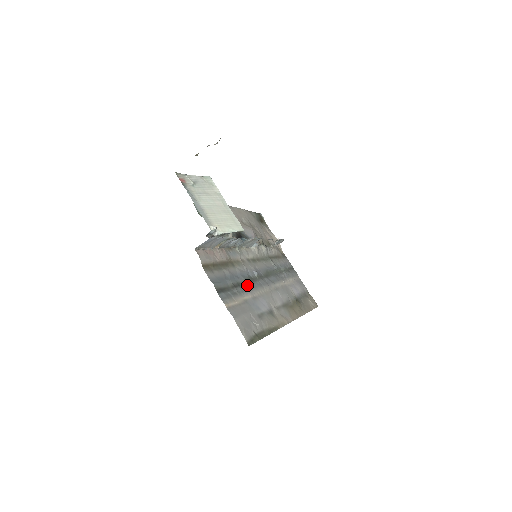
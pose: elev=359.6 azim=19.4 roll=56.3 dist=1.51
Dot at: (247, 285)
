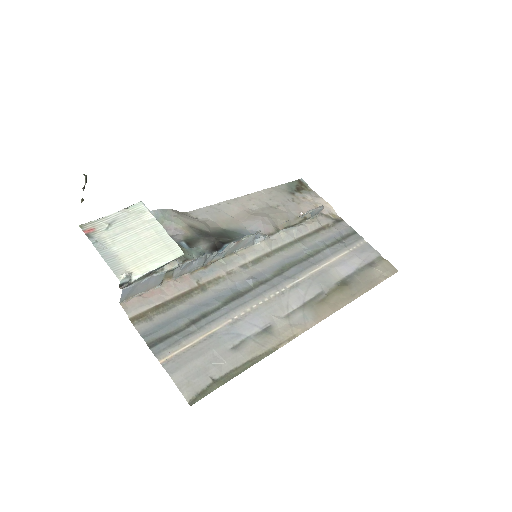
Dot at: (223, 309)
